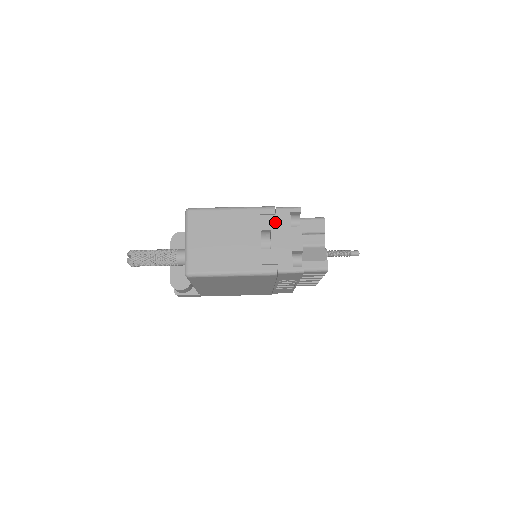
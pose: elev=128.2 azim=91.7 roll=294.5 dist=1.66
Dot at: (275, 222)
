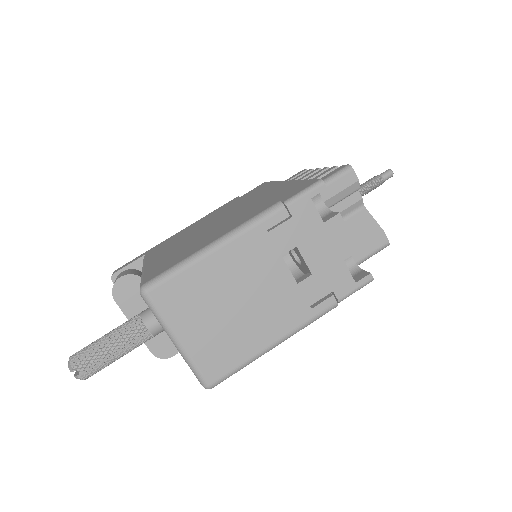
Dot at: (296, 229)
